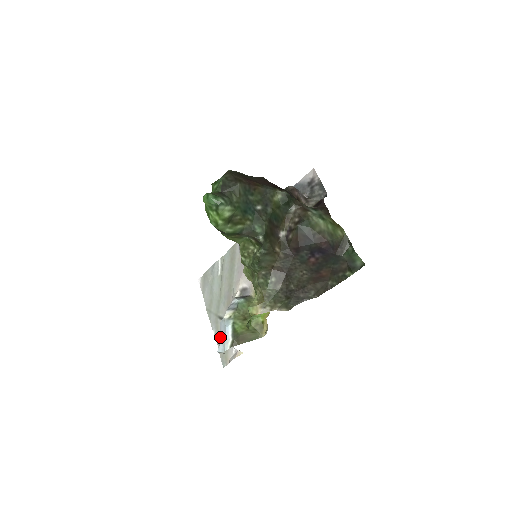
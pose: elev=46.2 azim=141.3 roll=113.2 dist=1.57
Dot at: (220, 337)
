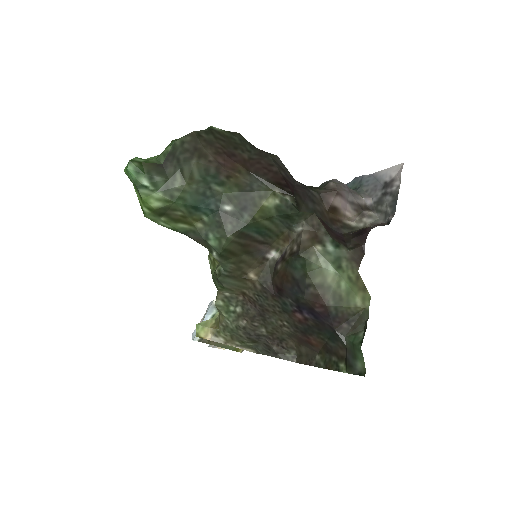
Dot at: (201, 319)
